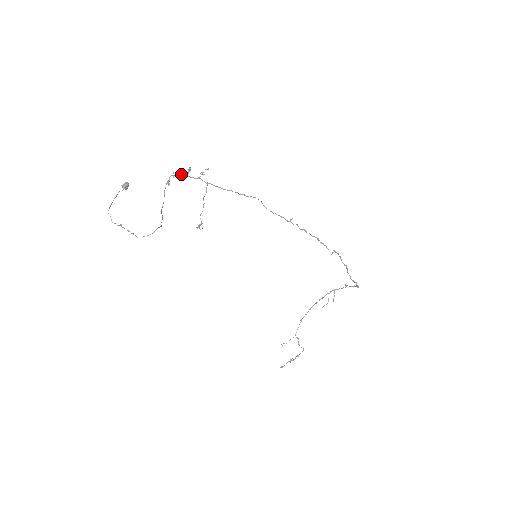
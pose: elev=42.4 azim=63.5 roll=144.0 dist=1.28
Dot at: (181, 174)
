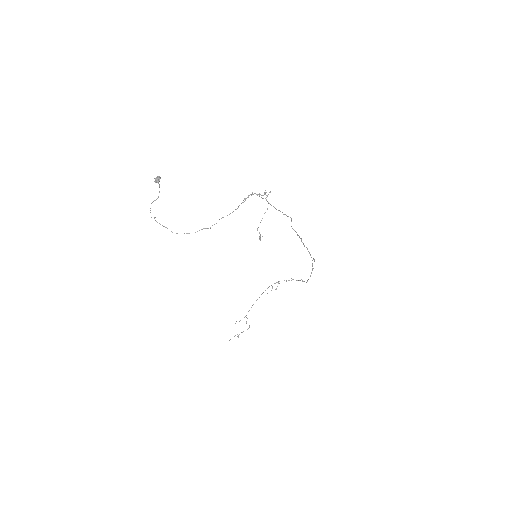
Dot at: (257, 194)
